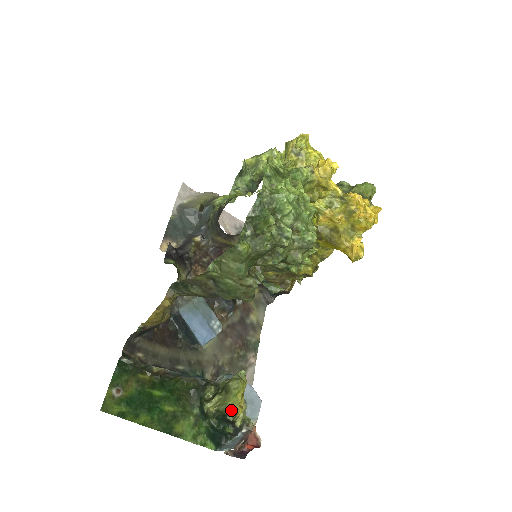
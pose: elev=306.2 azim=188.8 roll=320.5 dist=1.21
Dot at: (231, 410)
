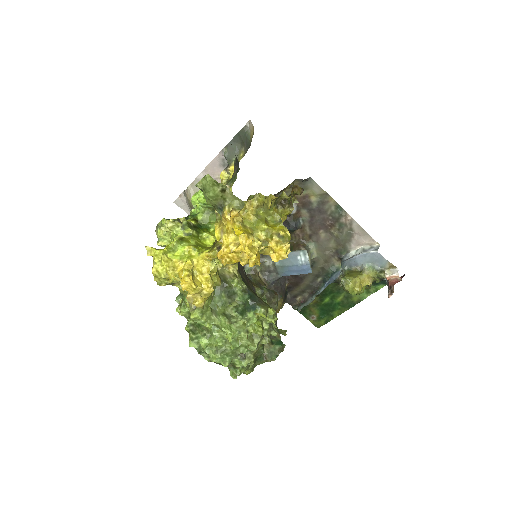
Dot at: occluded
